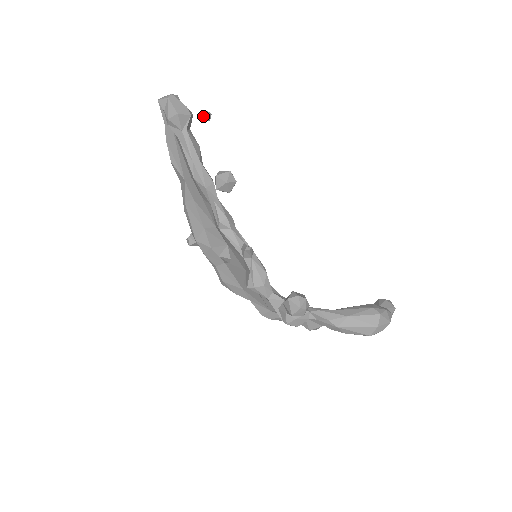
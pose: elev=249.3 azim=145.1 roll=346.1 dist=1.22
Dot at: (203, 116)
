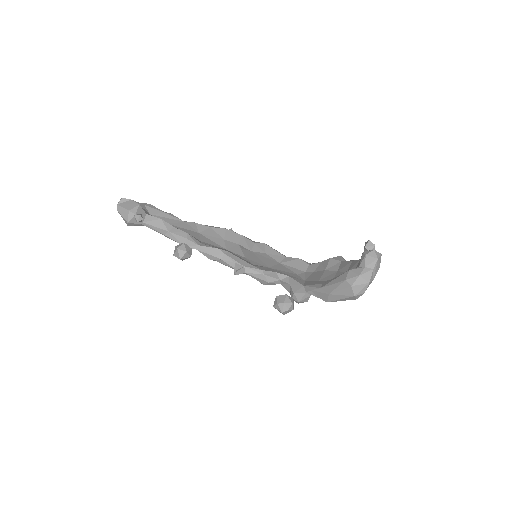
Dot at: (137, 221)
